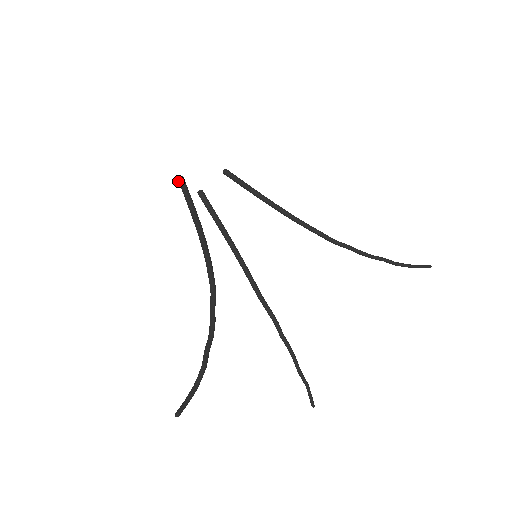
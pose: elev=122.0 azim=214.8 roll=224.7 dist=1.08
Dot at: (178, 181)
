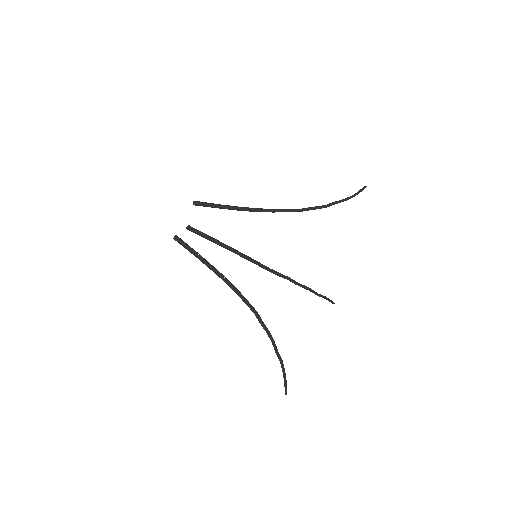
Dot at: occluded
